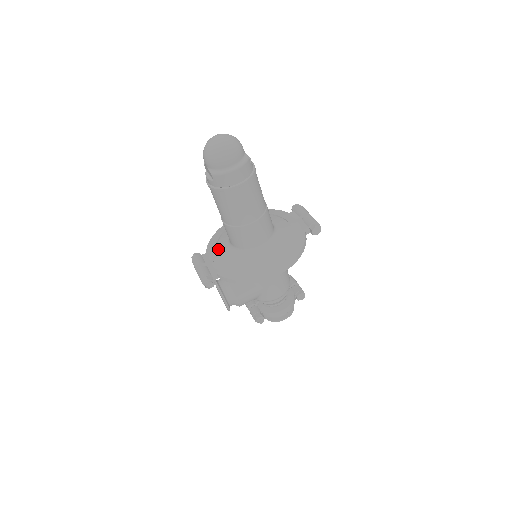
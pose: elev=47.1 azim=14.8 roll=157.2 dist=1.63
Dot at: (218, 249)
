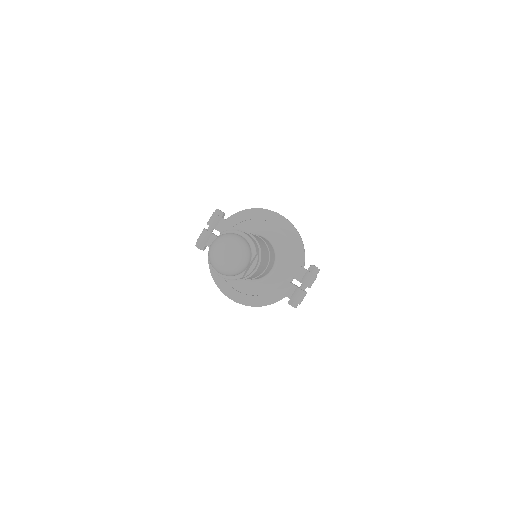
Dot at: occluded
